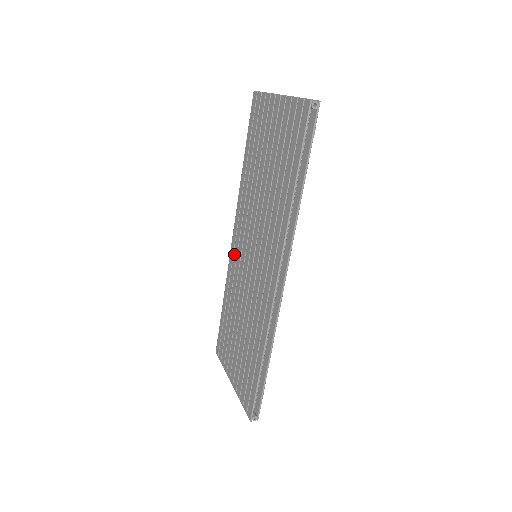
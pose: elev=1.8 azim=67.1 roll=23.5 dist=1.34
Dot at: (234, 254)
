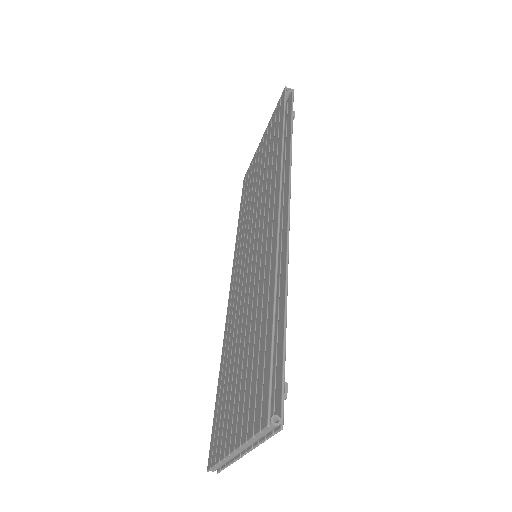
Dot at: (231, 300)
